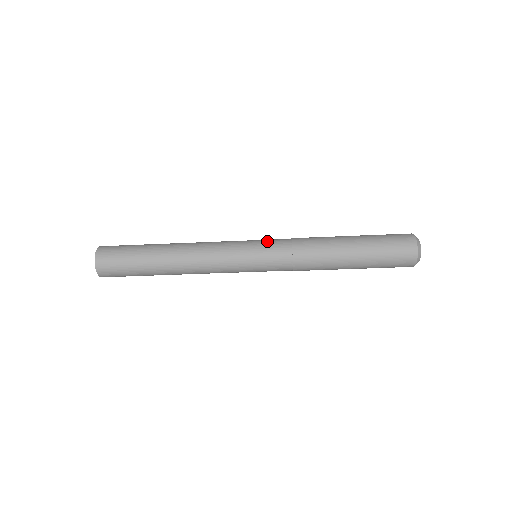
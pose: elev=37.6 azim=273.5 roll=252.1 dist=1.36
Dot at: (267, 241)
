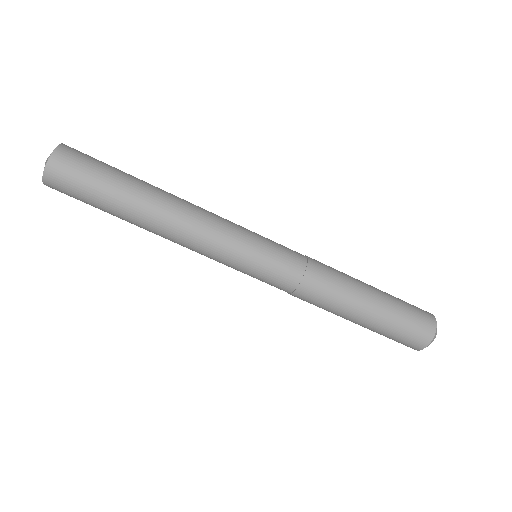
Dot at: occluded
